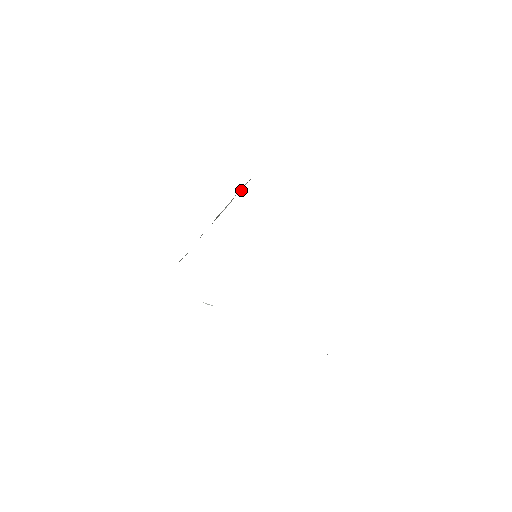
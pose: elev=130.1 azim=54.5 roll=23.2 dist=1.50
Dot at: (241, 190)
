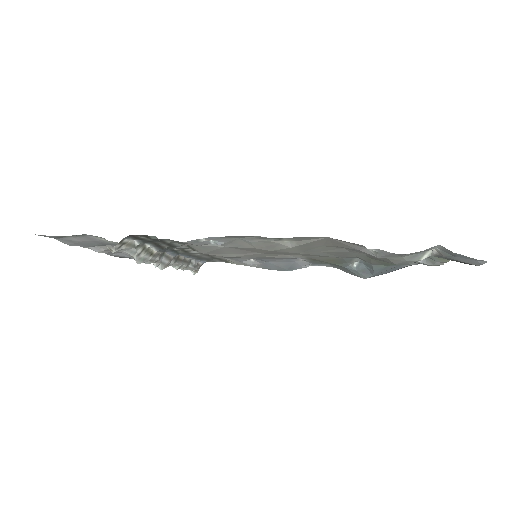
Dot at: (193, 267)
